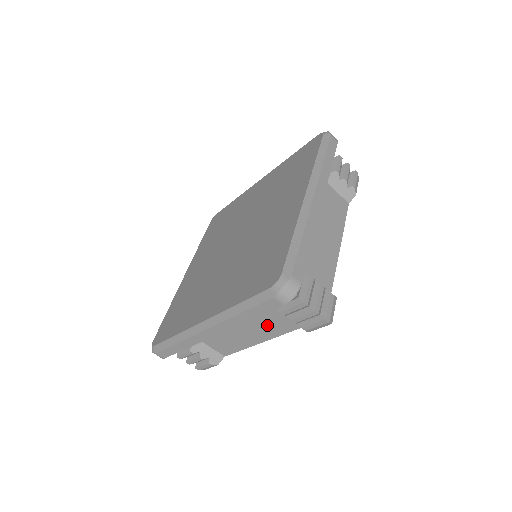
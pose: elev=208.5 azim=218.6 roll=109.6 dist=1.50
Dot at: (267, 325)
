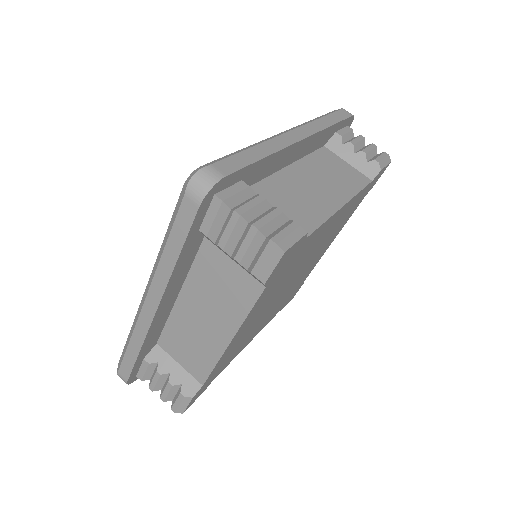
Dot at: (226, 298)
